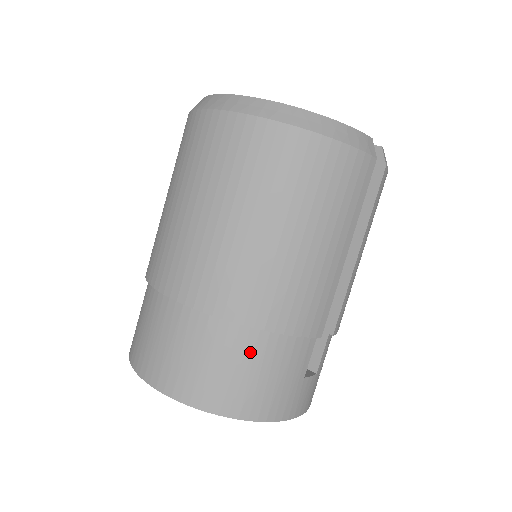
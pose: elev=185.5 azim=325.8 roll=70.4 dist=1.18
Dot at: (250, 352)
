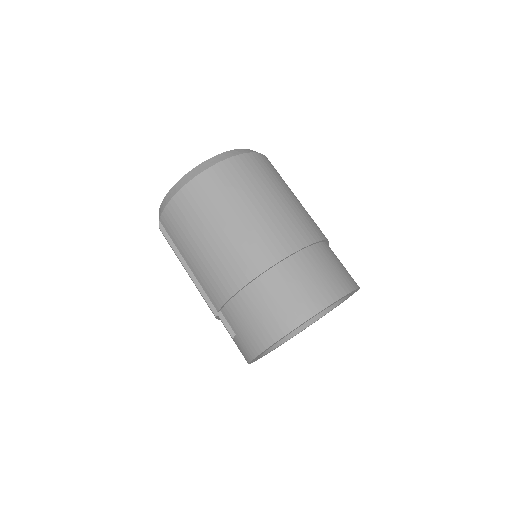
Dot at: (332, 254)
